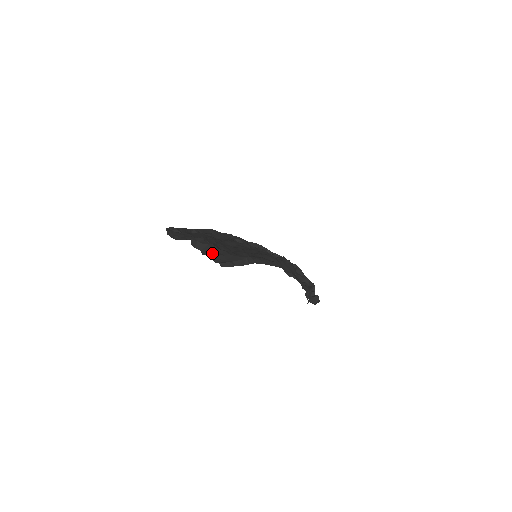
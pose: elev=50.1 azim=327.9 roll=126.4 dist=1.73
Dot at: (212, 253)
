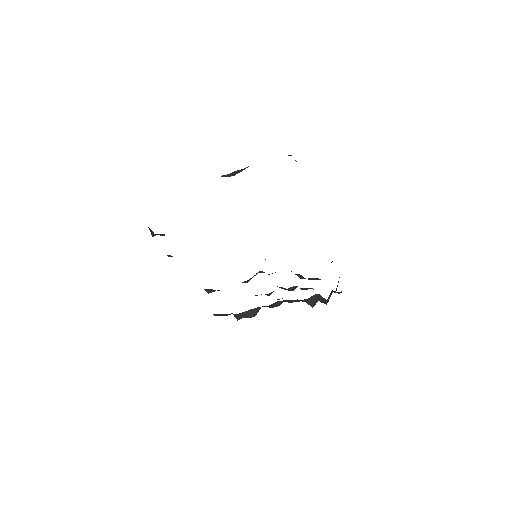
Dot at: occluded
